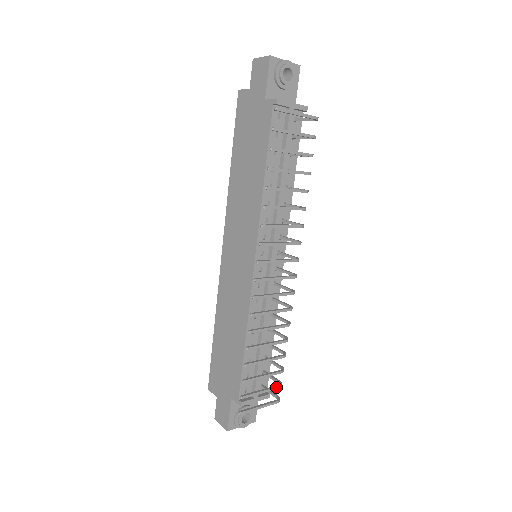
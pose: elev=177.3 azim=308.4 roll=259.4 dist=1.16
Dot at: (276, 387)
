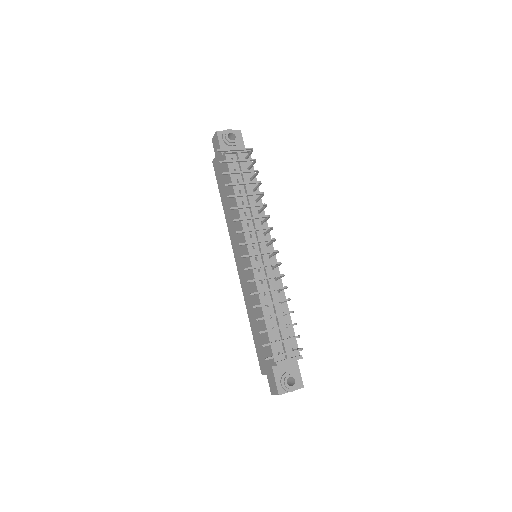
Dot at: (293, 337)
